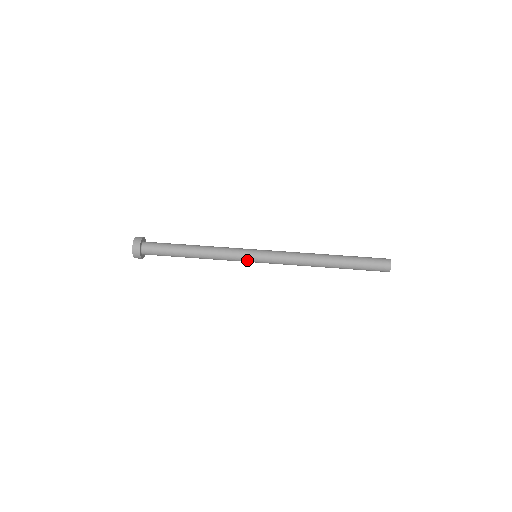
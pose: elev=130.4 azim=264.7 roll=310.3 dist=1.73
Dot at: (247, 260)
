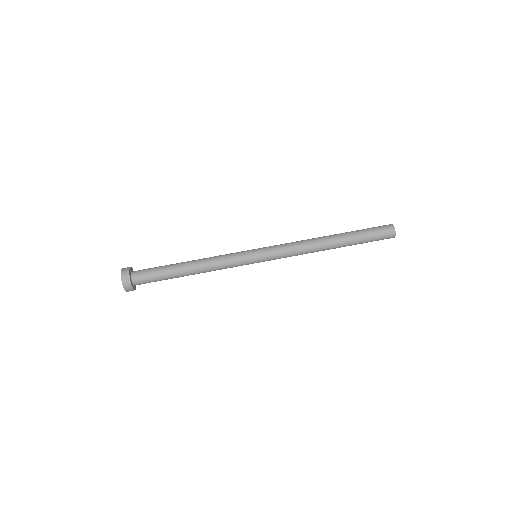
Dot at: (248, 264)
